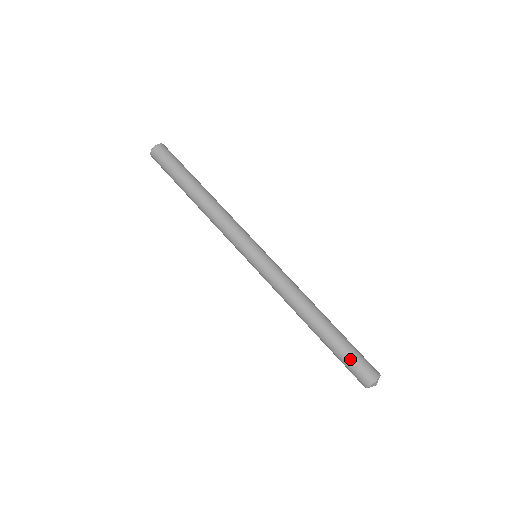
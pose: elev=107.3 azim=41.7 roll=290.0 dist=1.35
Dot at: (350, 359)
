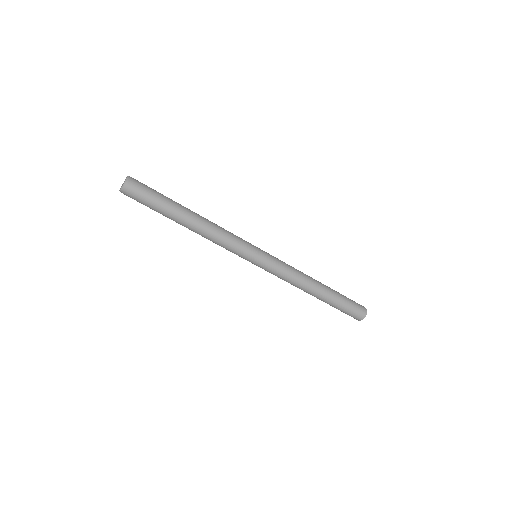
Dot at: (342, 311)
